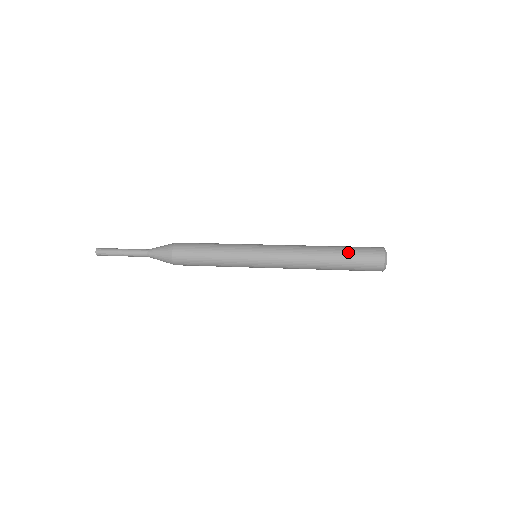
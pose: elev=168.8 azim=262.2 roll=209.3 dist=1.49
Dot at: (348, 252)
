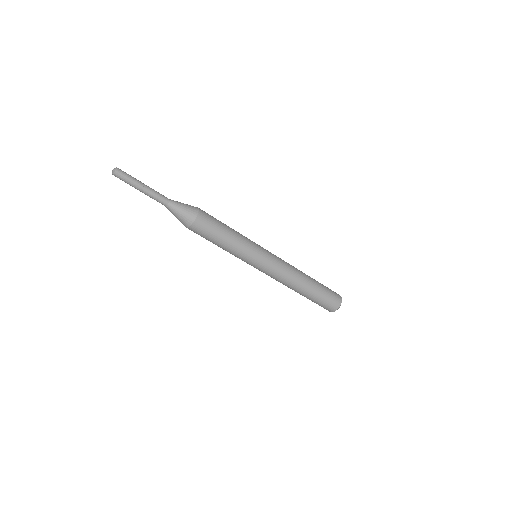
Dot at: (320, 283)
